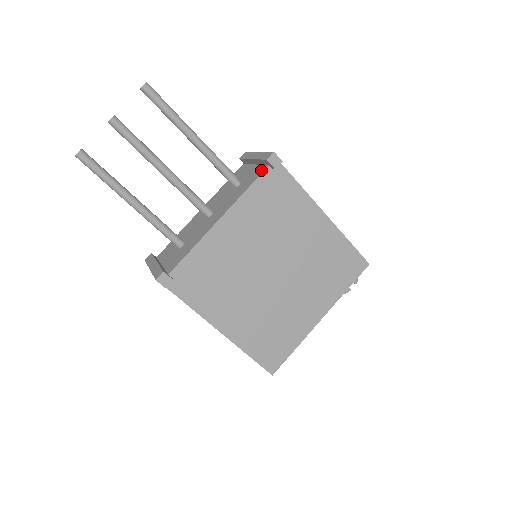
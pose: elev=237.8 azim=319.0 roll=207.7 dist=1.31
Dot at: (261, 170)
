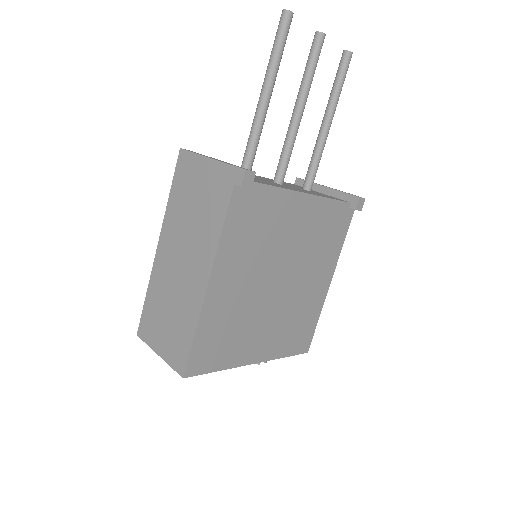
Dot at: occluded
